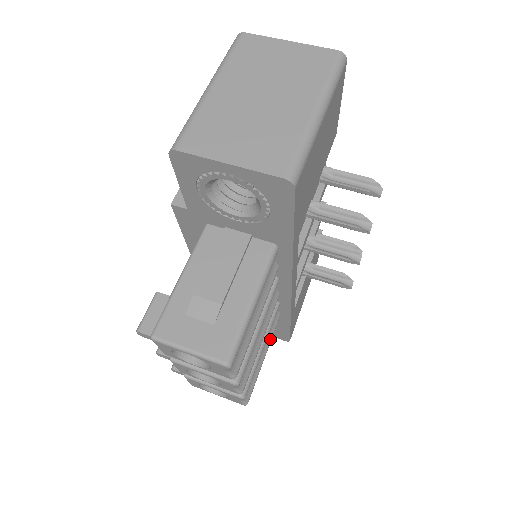
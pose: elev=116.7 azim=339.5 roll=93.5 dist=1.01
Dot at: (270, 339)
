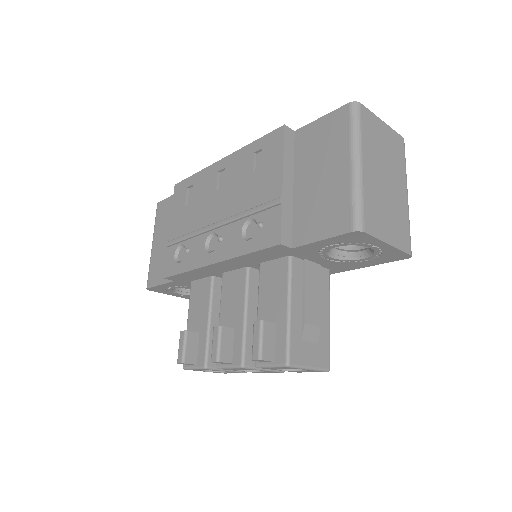
Dot at: occluded
